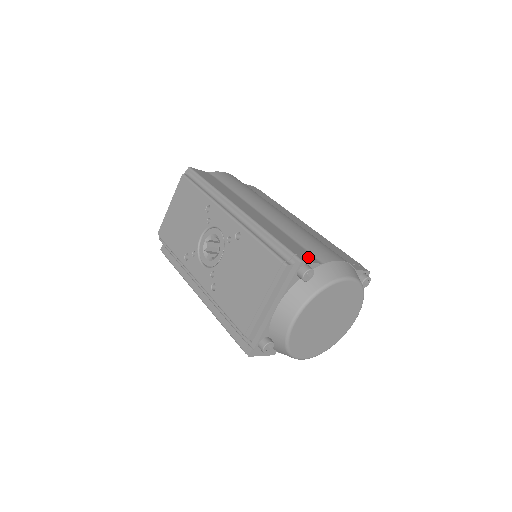
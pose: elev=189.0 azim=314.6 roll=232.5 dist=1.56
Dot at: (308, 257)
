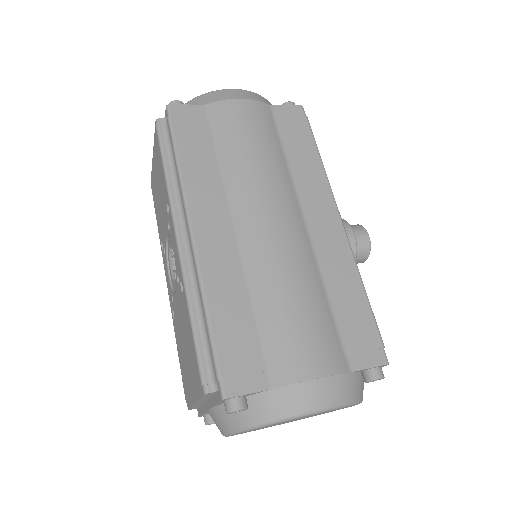
Dot at: (250, 376)
